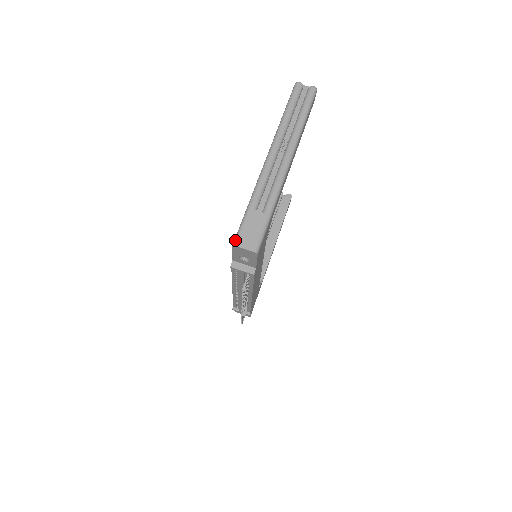
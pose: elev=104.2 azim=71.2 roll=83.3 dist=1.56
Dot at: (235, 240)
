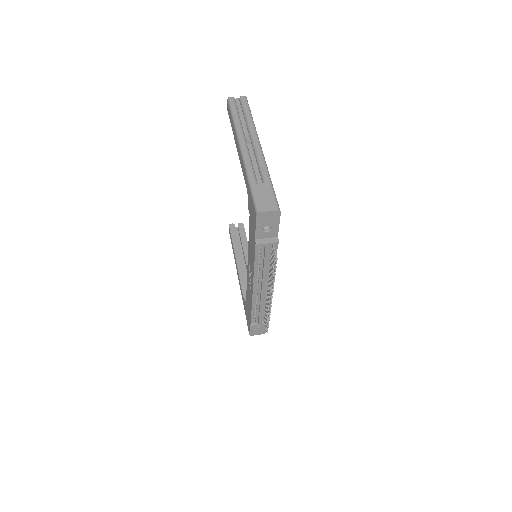
Dot at: (256, 209)
